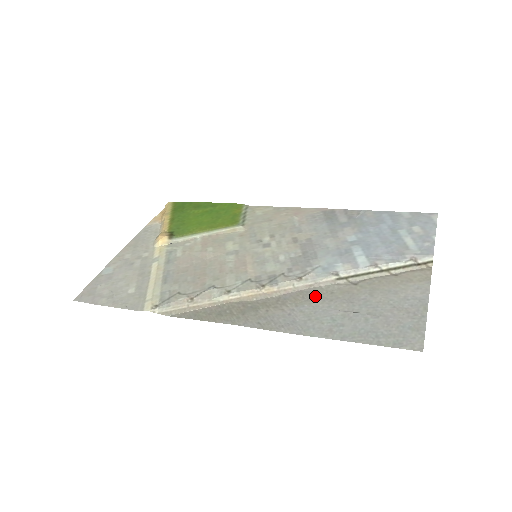
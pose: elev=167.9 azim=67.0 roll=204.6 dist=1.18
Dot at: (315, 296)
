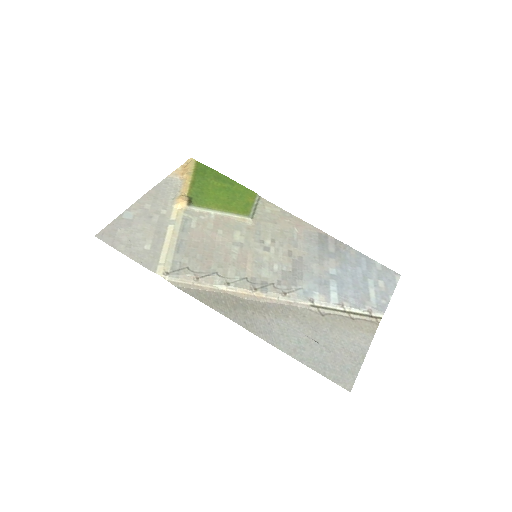
Dot at: (291, 314)
